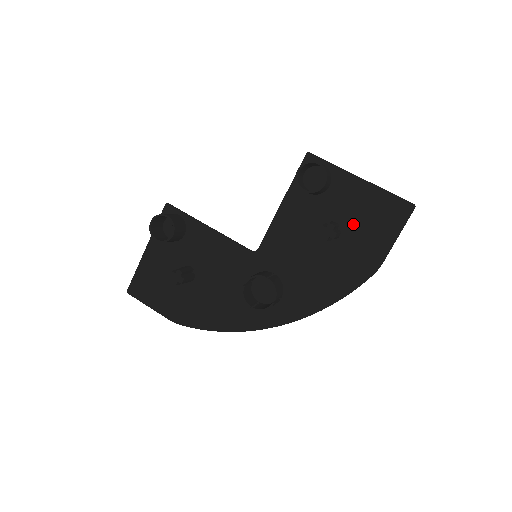
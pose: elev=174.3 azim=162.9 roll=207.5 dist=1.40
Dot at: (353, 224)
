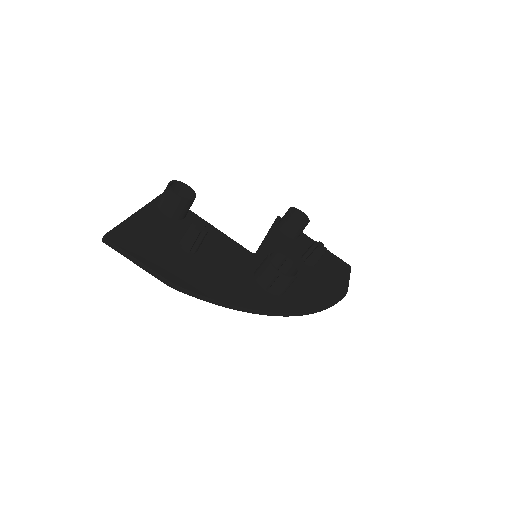
Dot at: (320, 262)
